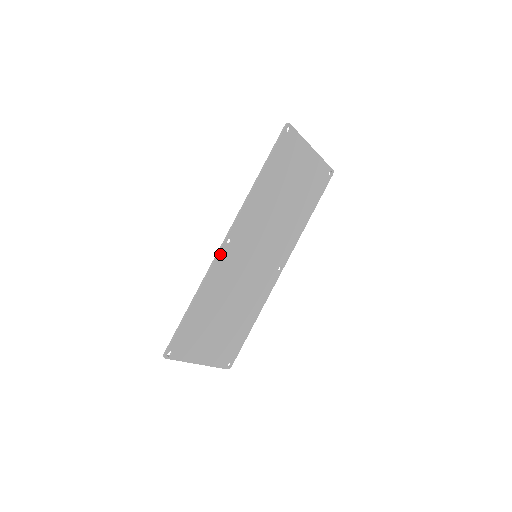
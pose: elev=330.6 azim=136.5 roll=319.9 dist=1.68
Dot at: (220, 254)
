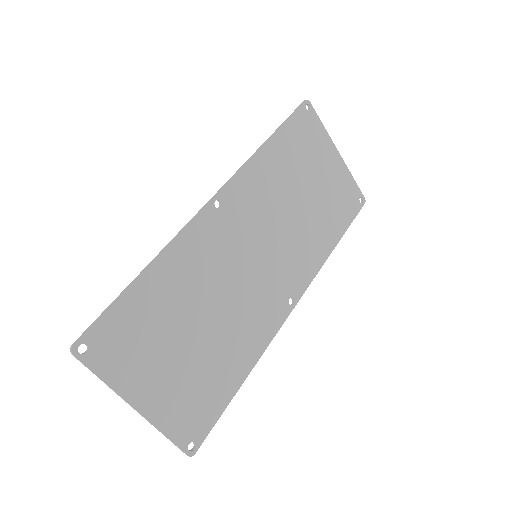
Dot at: (201, 215)
